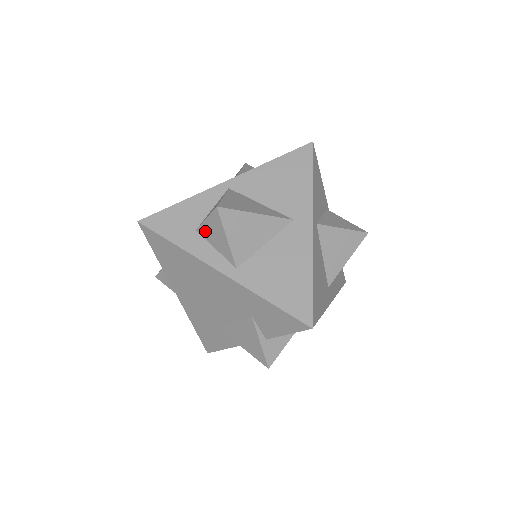
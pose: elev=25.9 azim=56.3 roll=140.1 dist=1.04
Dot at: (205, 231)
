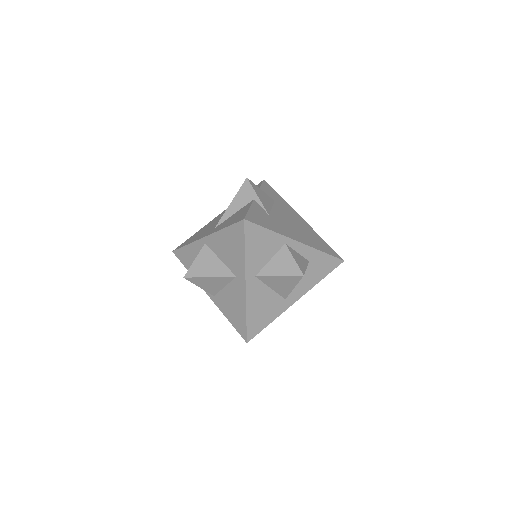
Dot at: occluded
